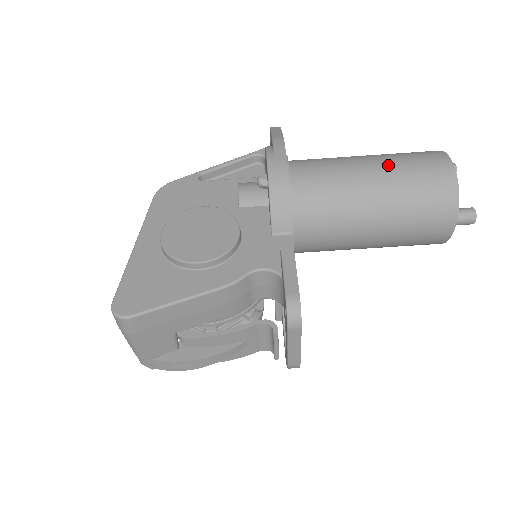
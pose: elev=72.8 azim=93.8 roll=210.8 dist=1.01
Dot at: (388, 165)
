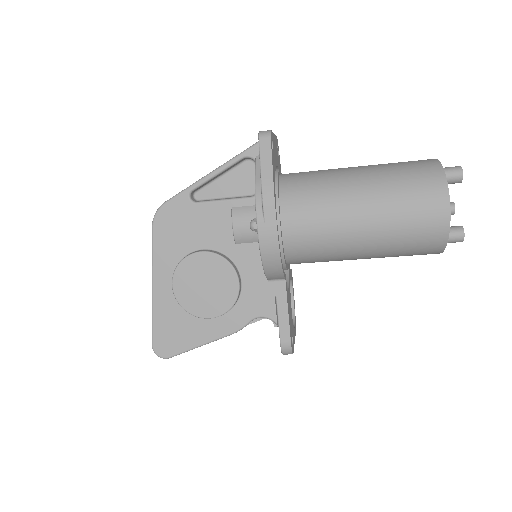
Dot at: (382, 218)
